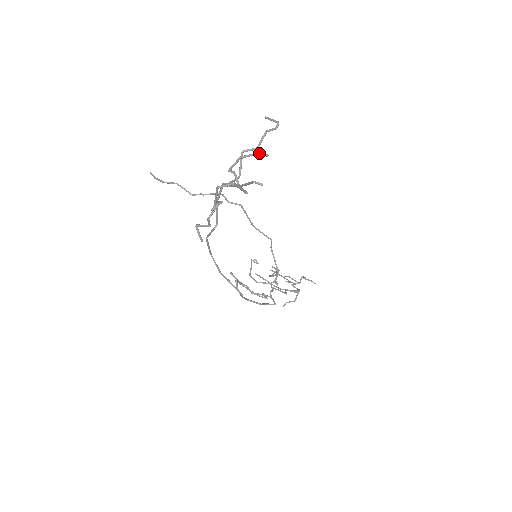
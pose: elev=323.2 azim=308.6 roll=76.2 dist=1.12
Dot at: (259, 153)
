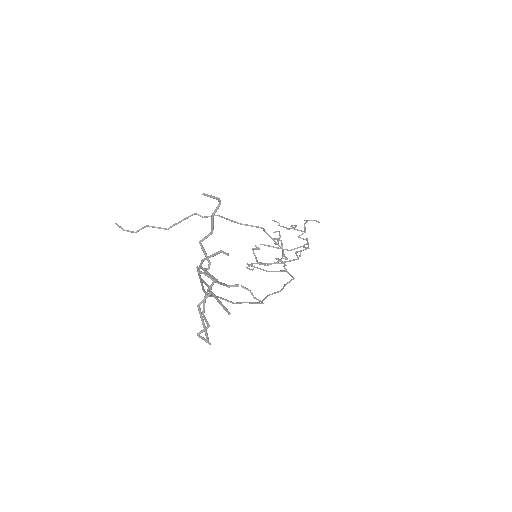
Dot at: (218, 253)
